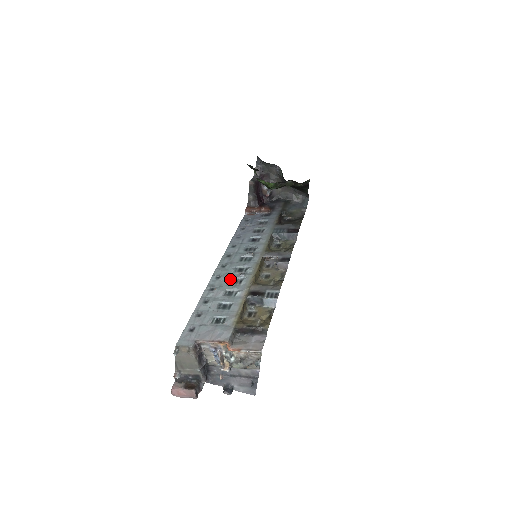
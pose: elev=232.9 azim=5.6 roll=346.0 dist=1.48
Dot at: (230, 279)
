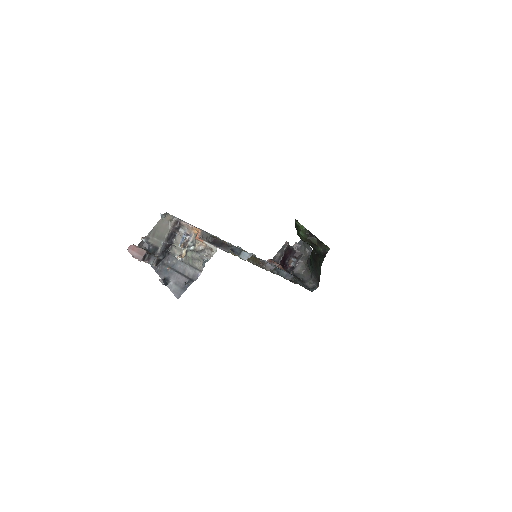
Dot at: occluded
